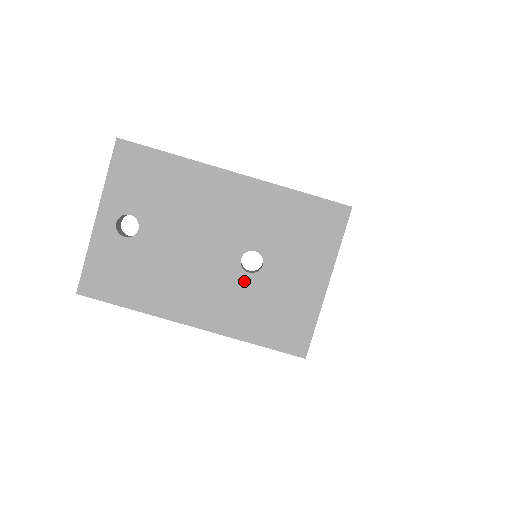
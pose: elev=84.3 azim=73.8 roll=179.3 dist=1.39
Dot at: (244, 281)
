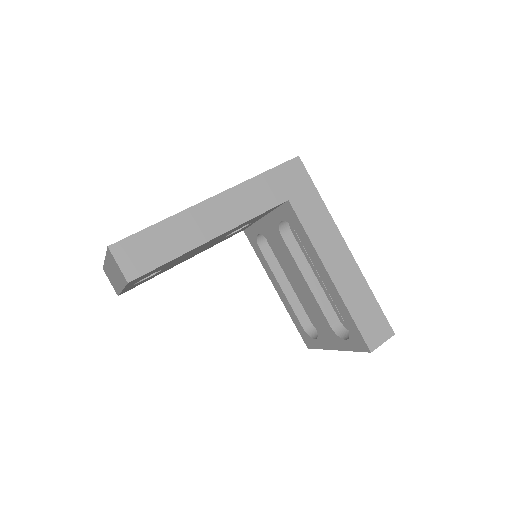
Dot at: occluded
